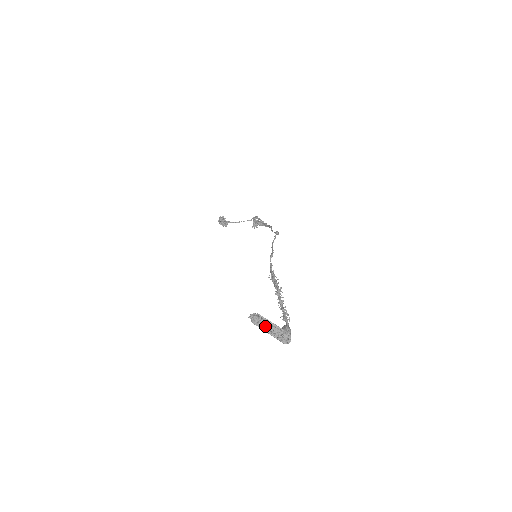
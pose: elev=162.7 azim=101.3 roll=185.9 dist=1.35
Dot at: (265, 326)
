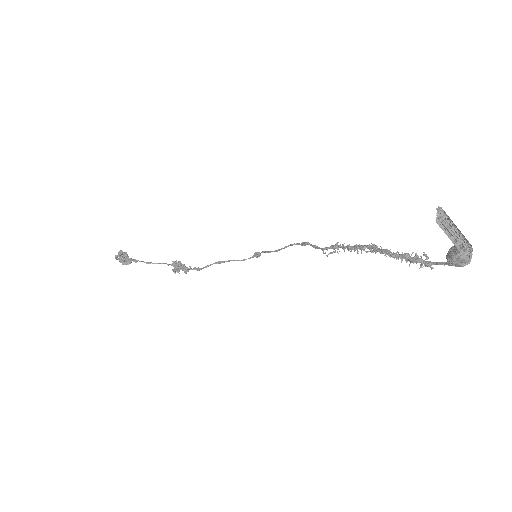
Dot at: (452, 228)
